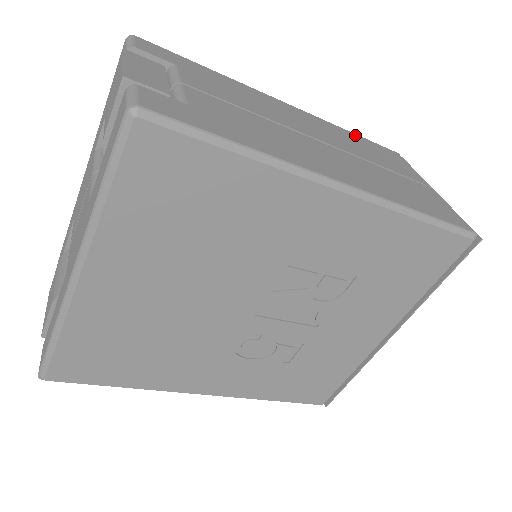
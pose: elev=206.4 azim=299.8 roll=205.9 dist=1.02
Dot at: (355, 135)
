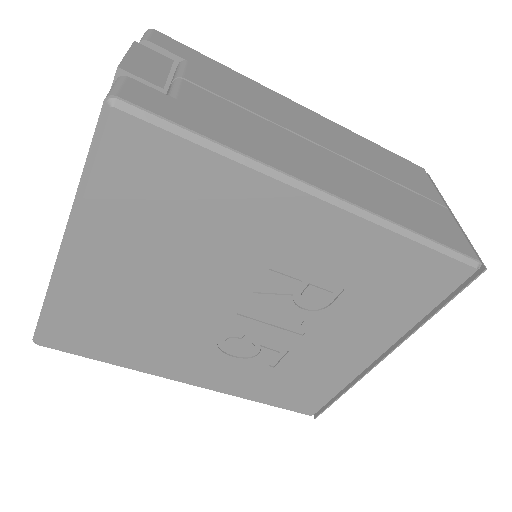
Dot at: (375, 145)
